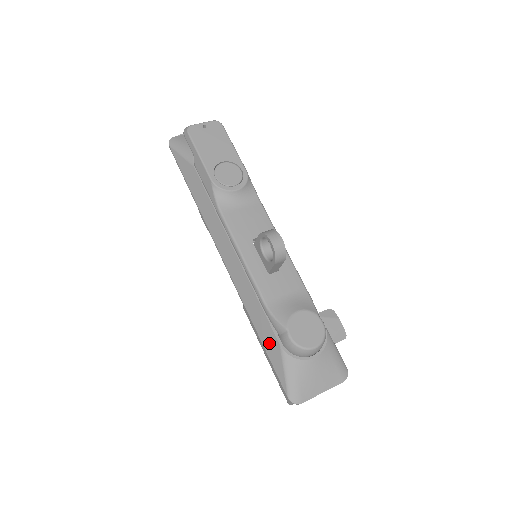
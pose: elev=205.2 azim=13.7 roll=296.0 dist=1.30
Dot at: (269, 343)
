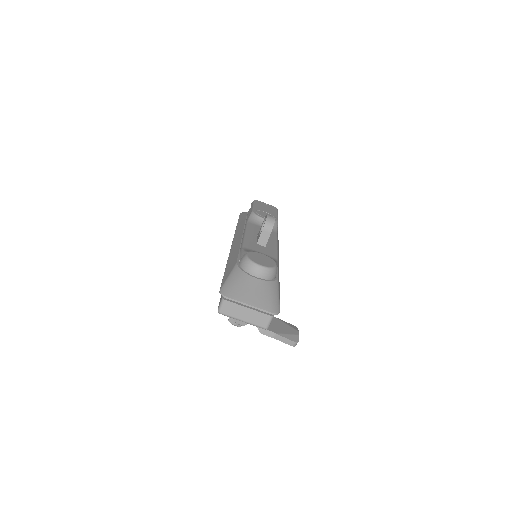
Dot at: (230, 266)
